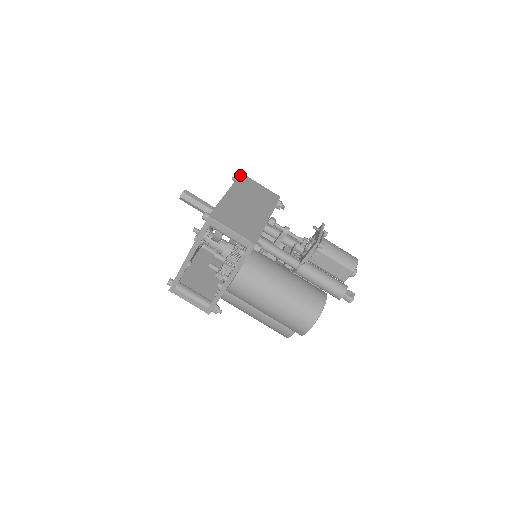
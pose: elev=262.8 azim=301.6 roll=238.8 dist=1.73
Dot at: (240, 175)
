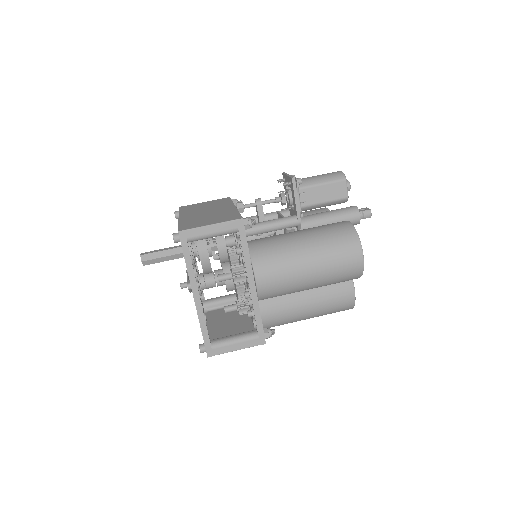
Dot at: (179, 208)
